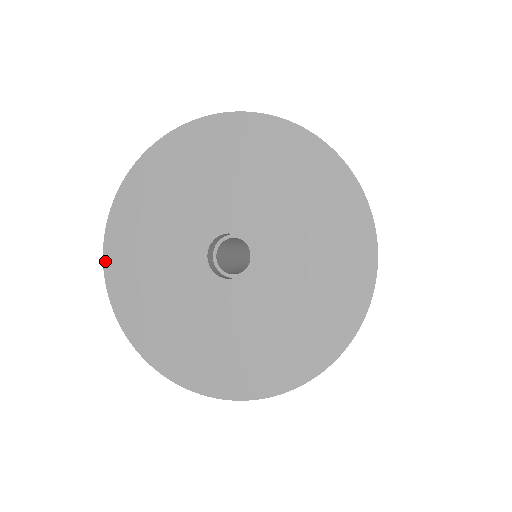
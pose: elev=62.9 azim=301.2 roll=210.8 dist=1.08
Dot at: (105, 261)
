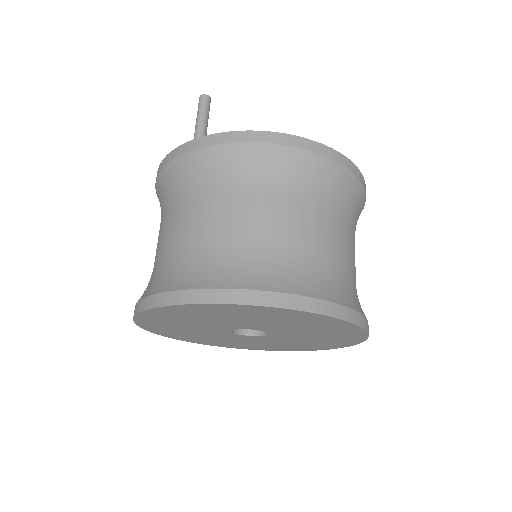
Dot at: (155, 333)
